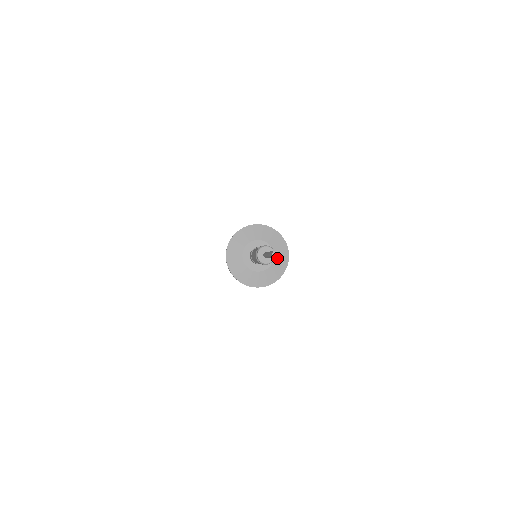
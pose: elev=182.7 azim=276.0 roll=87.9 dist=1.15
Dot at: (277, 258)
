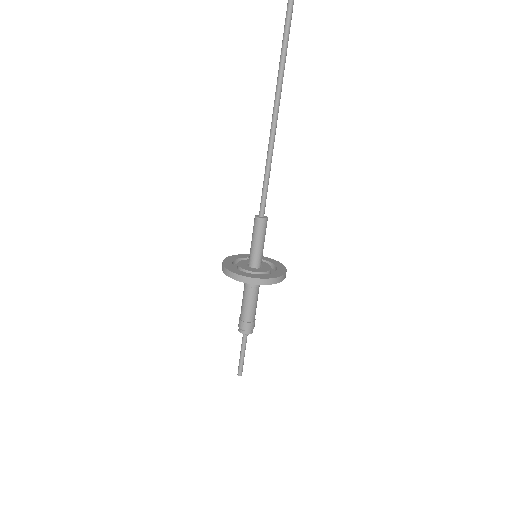
Dot at: occluded
